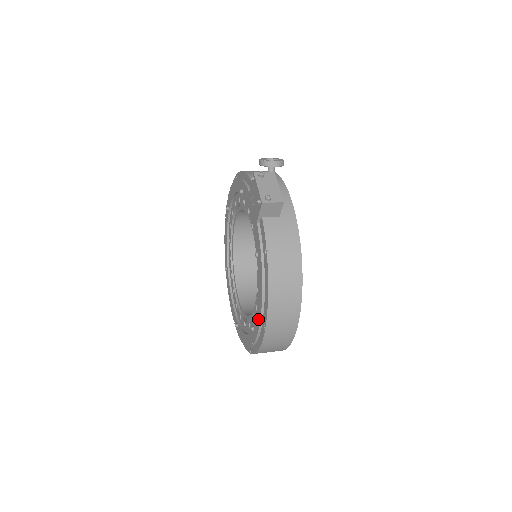
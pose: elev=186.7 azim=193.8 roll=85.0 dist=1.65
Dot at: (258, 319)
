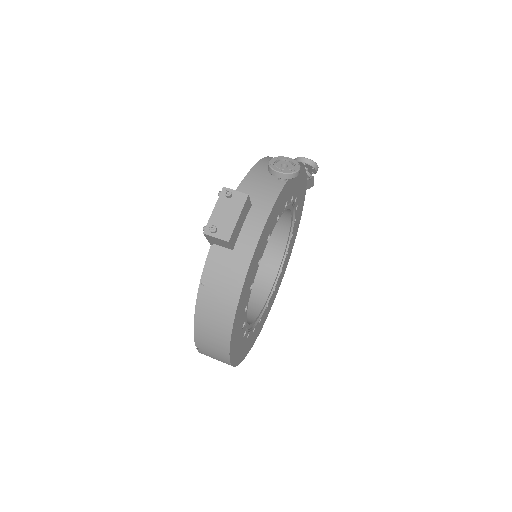
Dot at: occluded
